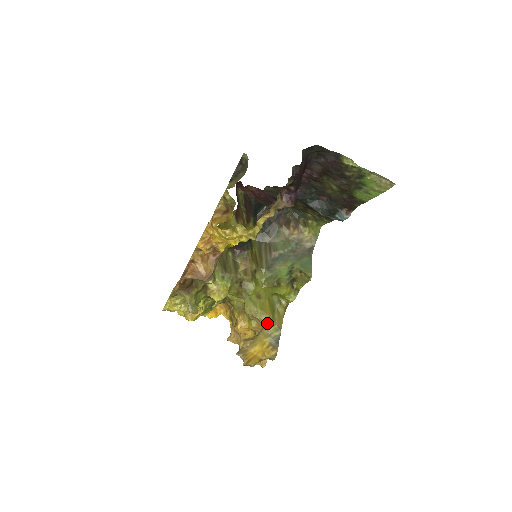
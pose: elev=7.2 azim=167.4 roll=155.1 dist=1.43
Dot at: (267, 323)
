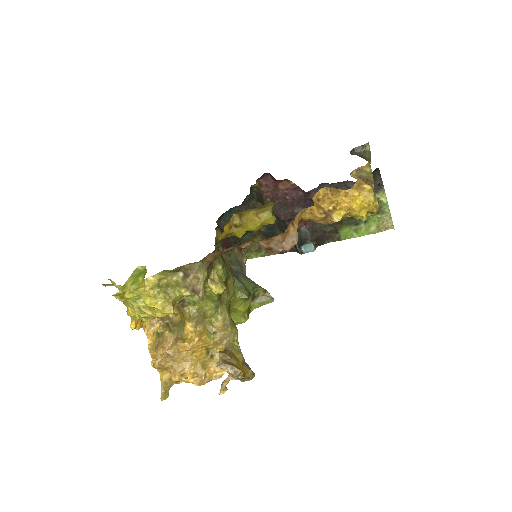
Dot at: (236, 338)
